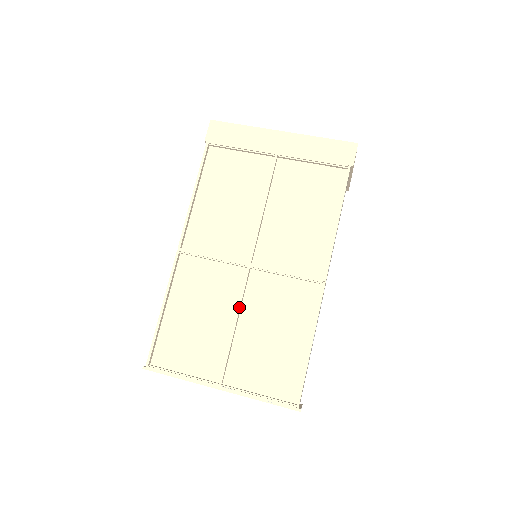
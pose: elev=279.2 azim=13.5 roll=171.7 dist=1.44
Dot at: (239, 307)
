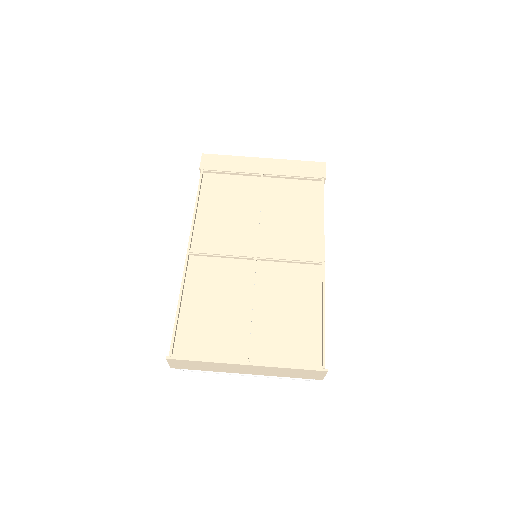
Dot at: (253, 291)
